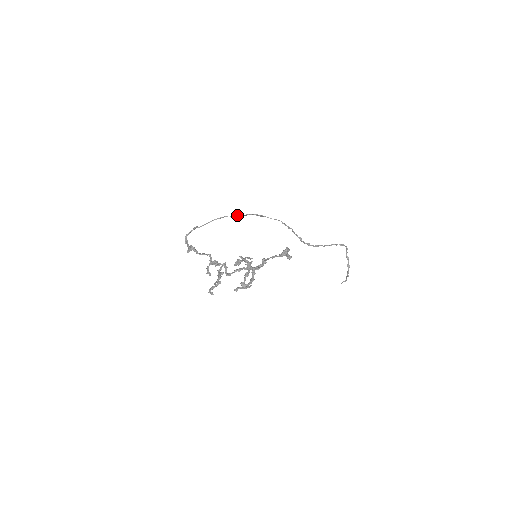
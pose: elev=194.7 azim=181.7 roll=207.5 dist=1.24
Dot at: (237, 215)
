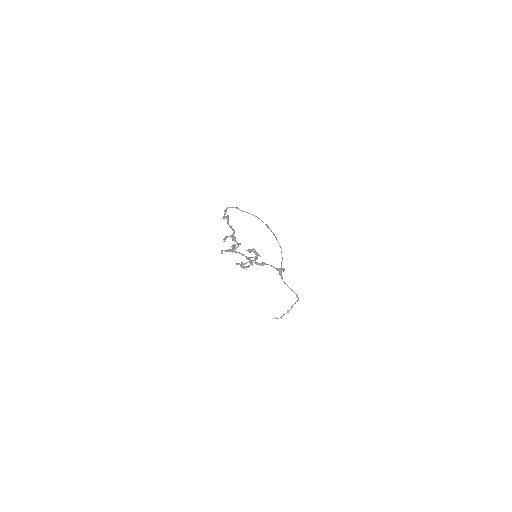
Dot at: (266, 224)
